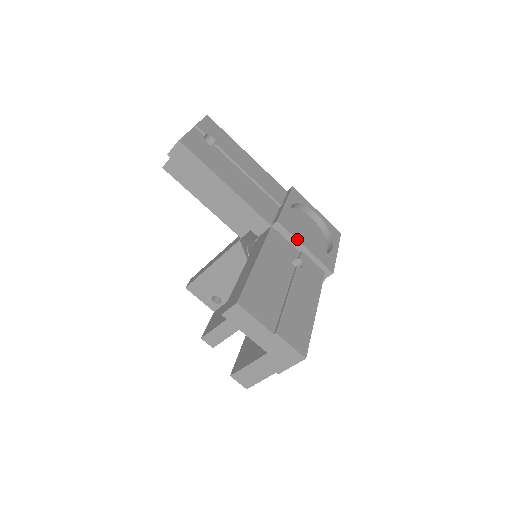
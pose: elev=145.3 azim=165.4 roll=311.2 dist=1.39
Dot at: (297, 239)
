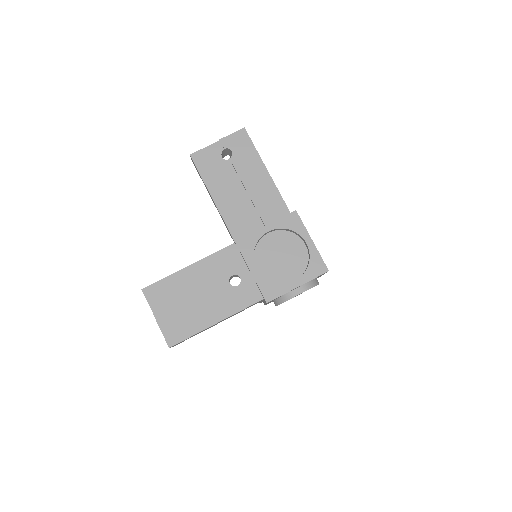
Dot at: (246, 262)
